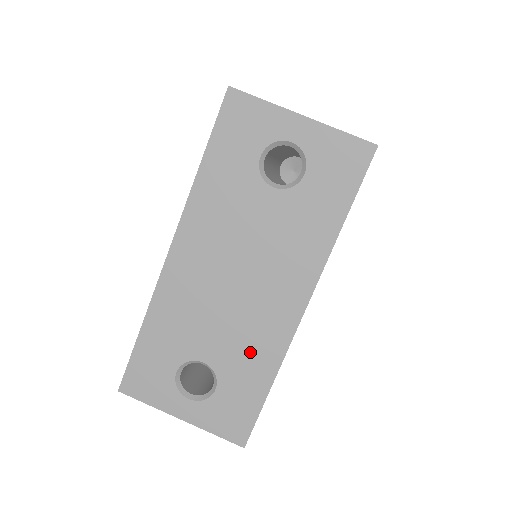
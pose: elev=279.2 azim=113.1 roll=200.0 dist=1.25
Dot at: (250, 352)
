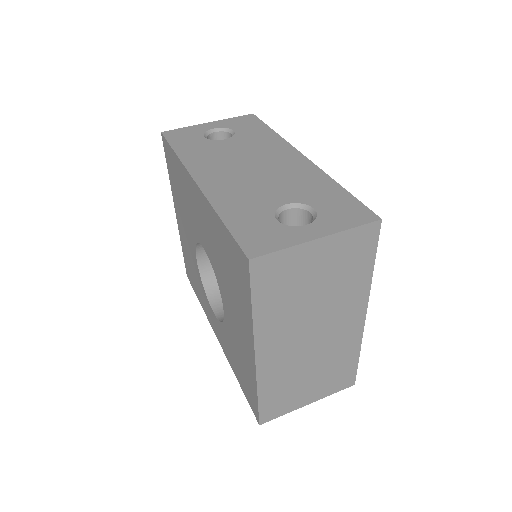
Dot at: (305, 183)
